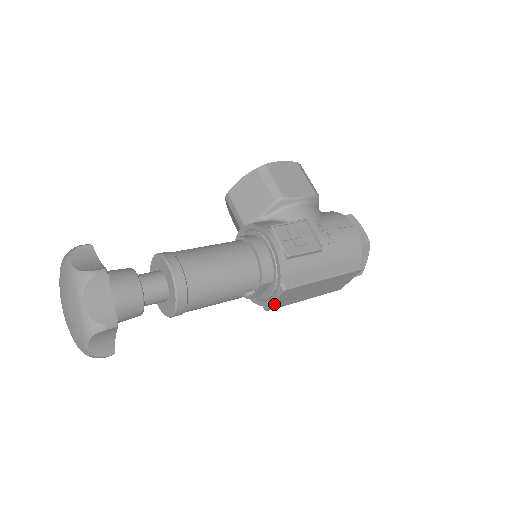
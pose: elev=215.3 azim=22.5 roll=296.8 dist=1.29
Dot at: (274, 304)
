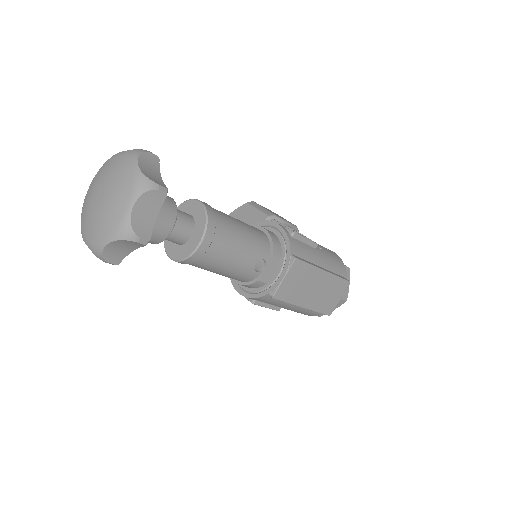
Dot at: (282, 286)
